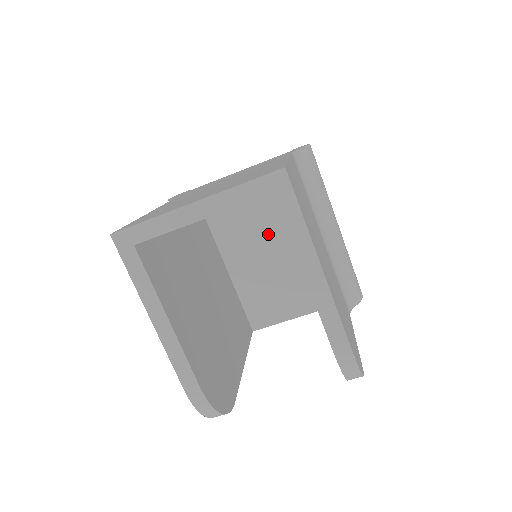
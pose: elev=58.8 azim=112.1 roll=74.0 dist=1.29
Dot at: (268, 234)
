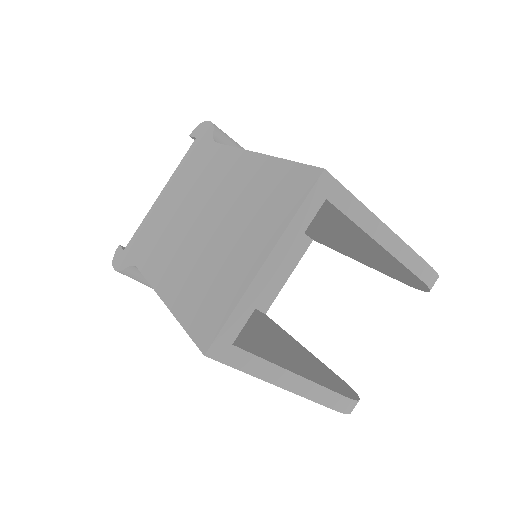
Dot at: occluded
